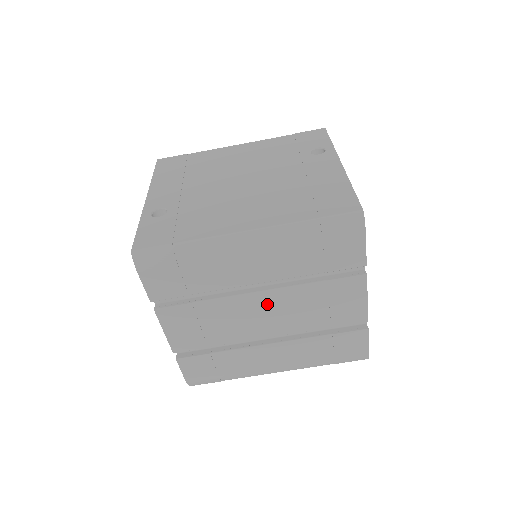
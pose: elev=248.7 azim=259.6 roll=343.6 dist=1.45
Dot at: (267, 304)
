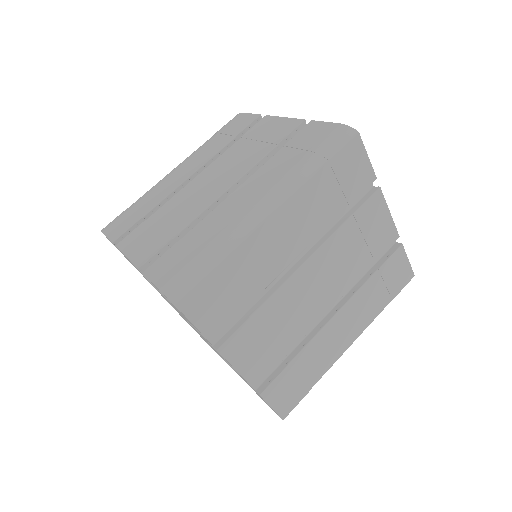
Dot at: (207, 177)
